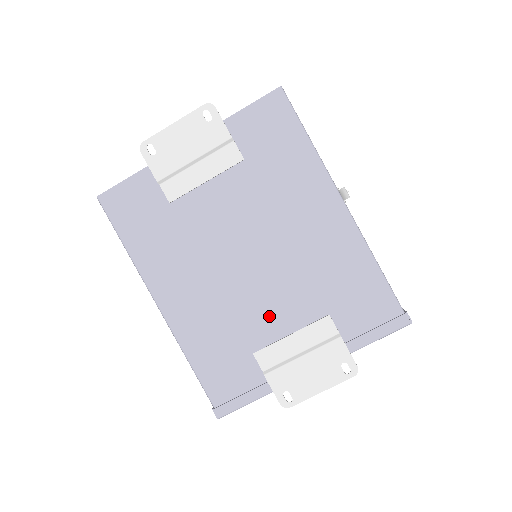
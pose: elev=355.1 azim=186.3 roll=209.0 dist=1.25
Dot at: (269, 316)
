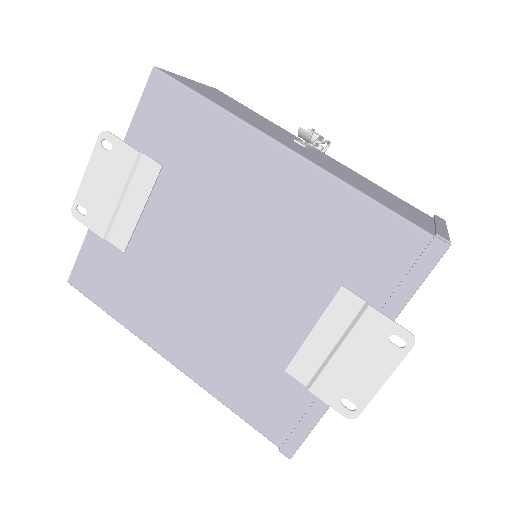
Dot at: (278, 320)
